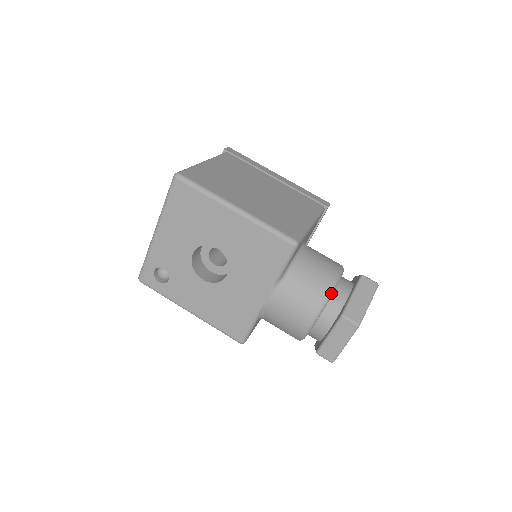
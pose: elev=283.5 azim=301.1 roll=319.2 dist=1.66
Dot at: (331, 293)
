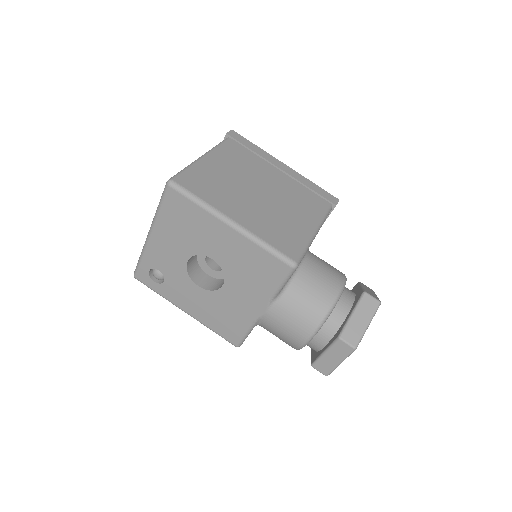
Dot at: (330, 312)
